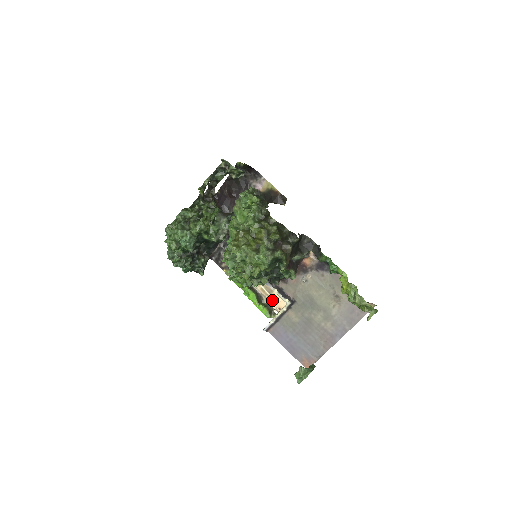
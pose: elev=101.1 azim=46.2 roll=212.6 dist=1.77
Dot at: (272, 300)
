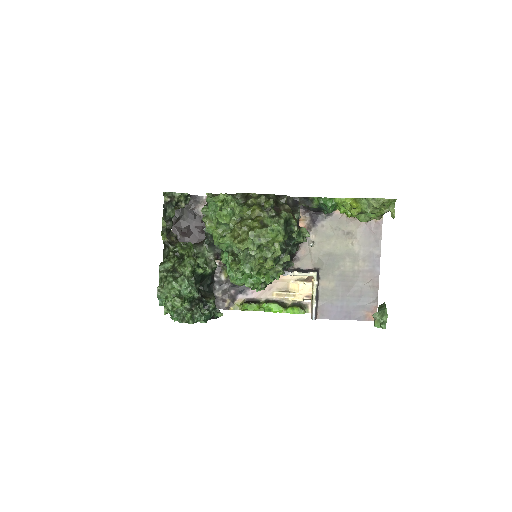
Dot at: (294, 295)
